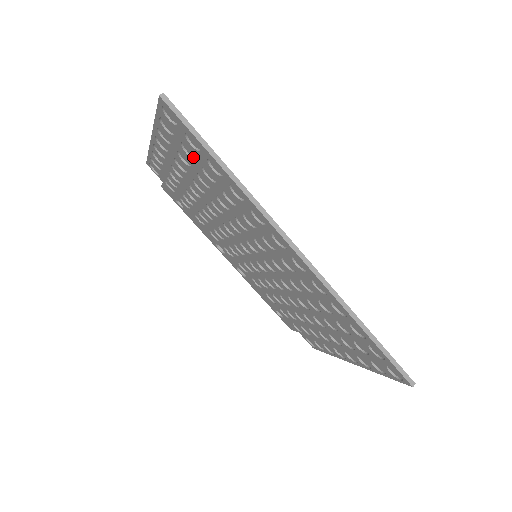
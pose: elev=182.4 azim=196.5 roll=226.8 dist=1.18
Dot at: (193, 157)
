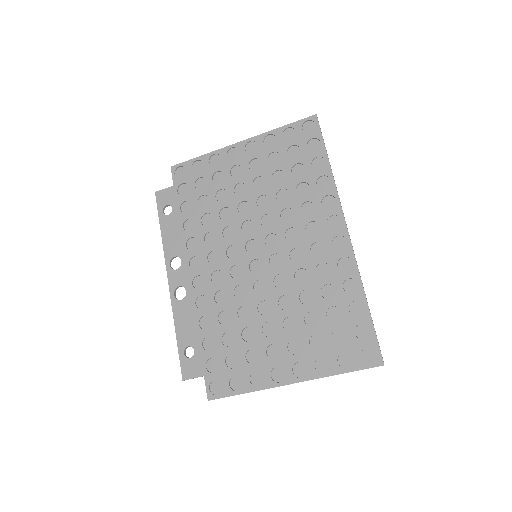
Dot at: (290, 158)
